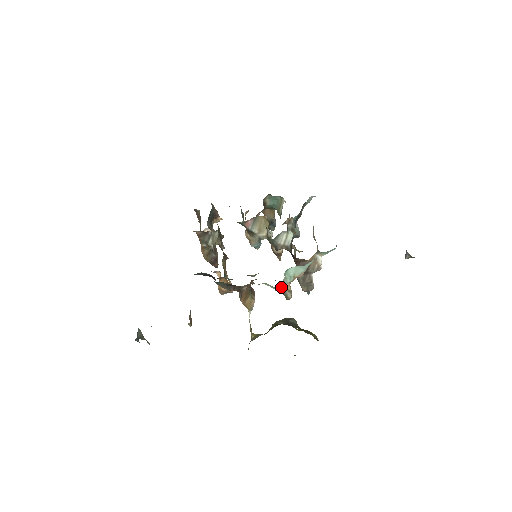
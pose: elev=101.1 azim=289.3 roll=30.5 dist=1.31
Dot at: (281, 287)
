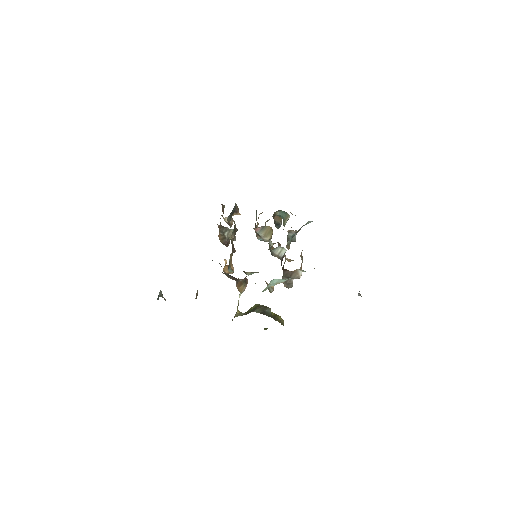
Dot at: occluded
